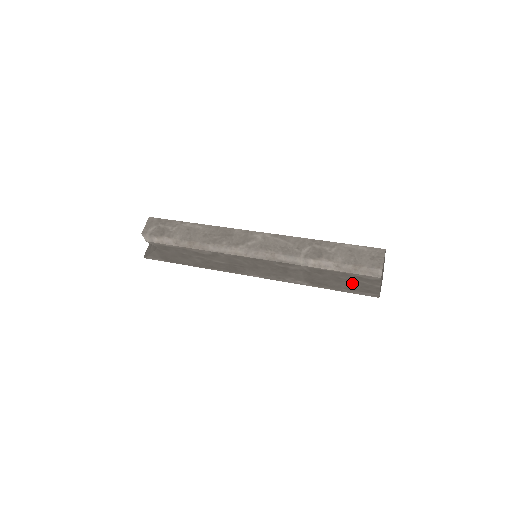
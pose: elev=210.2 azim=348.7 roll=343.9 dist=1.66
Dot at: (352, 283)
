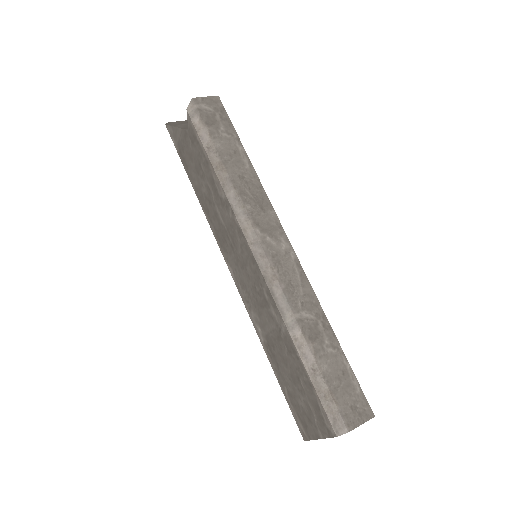
Dot at: (303, 399)
